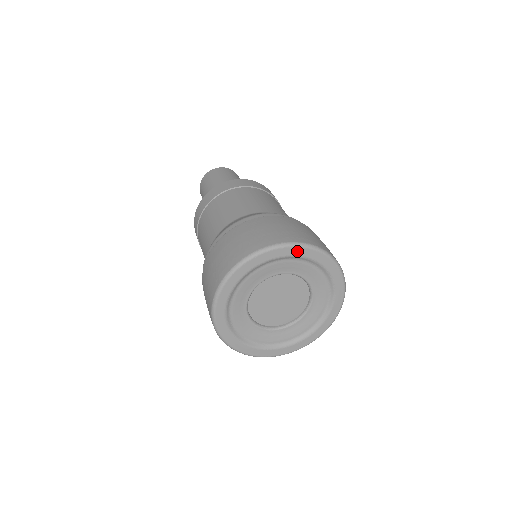
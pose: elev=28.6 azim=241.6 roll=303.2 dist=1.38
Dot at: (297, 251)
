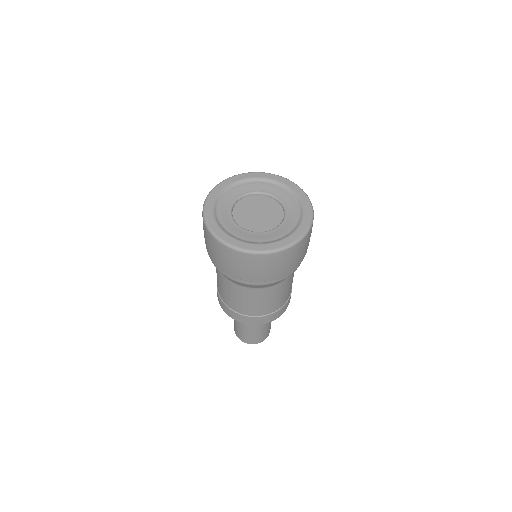
Dot at: (249, 175)
